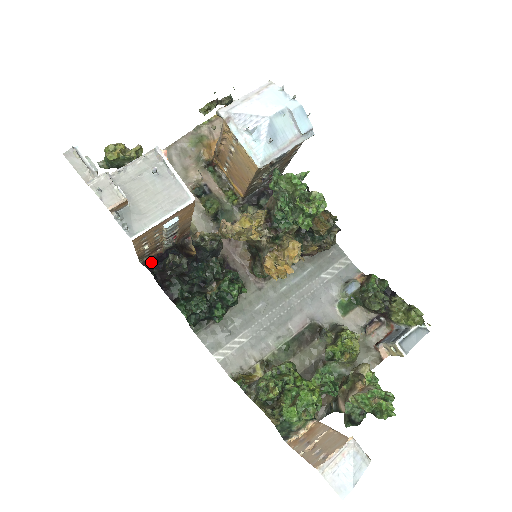
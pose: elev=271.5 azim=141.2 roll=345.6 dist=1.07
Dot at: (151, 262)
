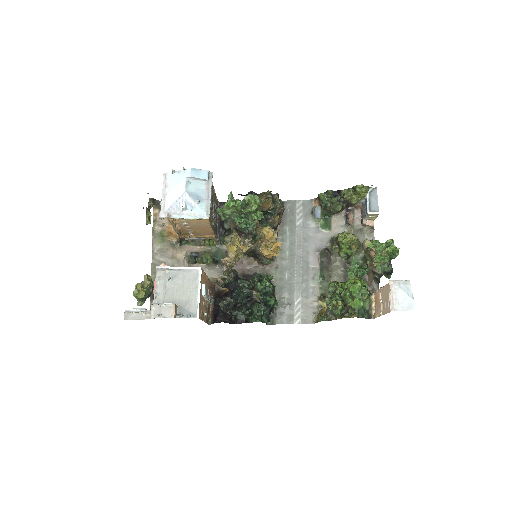
Dot at: (214, 318)
